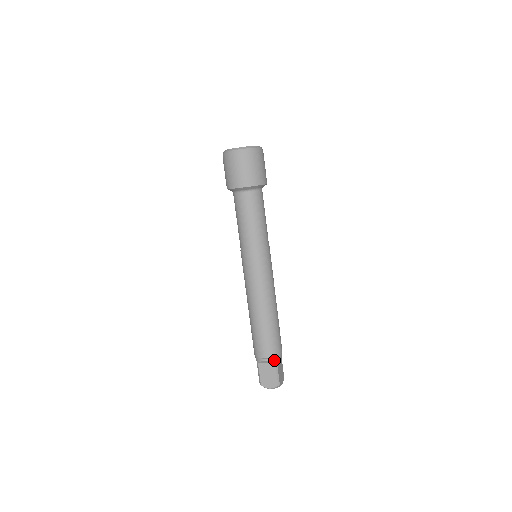
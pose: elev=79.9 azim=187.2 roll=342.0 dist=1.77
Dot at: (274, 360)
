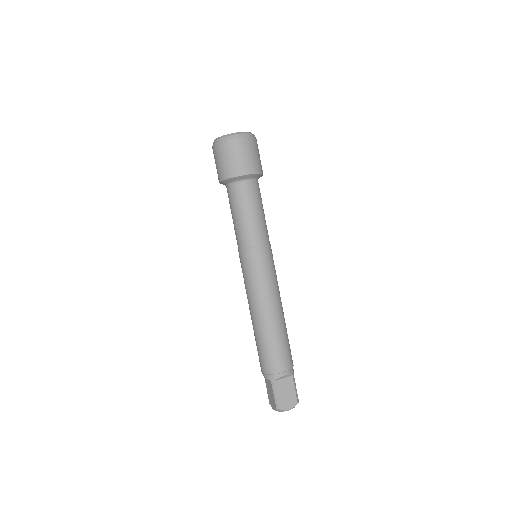
Dot at: (292, 372)
